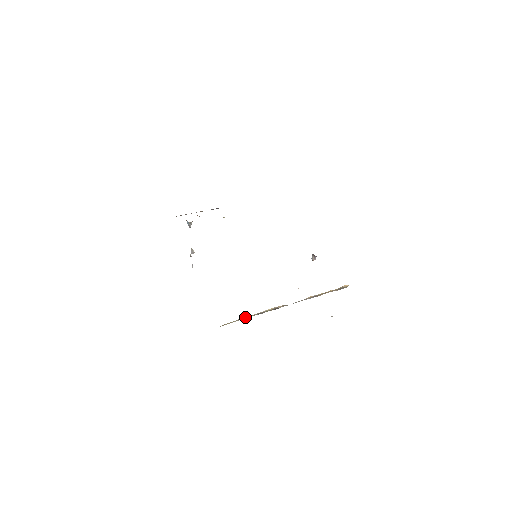
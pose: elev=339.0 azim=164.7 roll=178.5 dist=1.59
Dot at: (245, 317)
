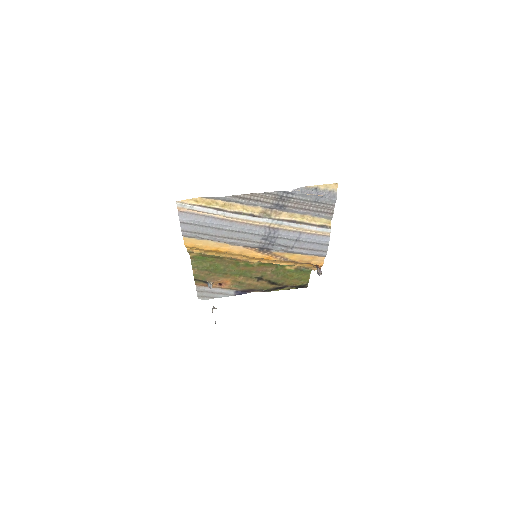
Dot at: (221, 209)
